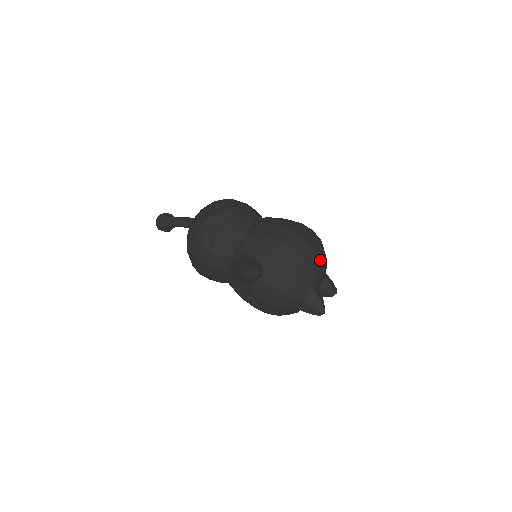
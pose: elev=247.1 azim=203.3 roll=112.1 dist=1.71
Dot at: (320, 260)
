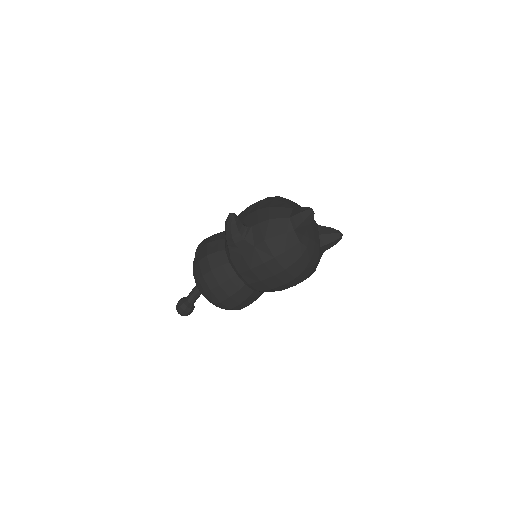
Dot at: occluded
